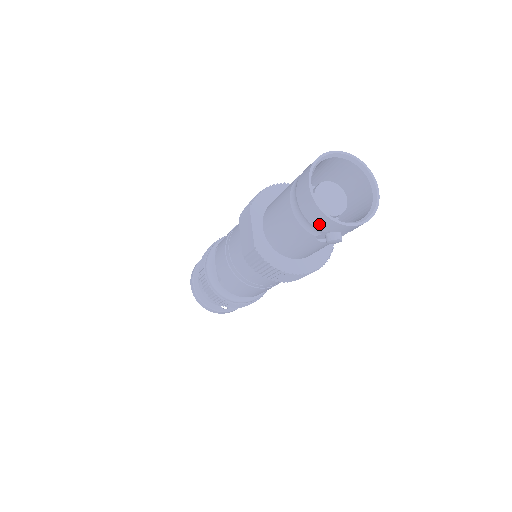
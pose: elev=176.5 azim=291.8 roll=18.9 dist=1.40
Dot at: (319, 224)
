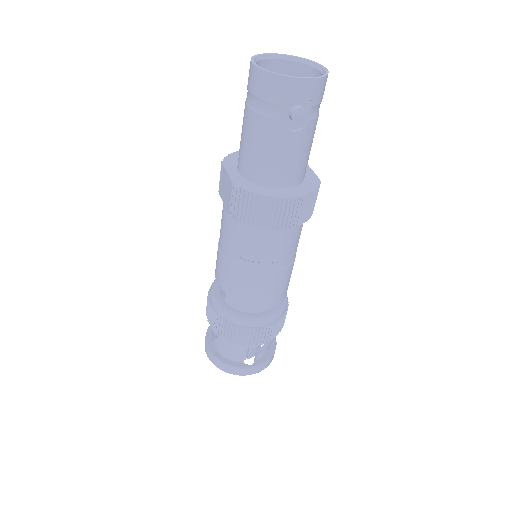
Dot at: (275, 94)
